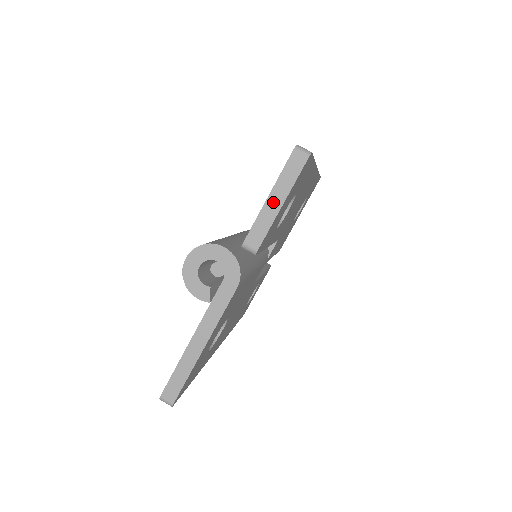
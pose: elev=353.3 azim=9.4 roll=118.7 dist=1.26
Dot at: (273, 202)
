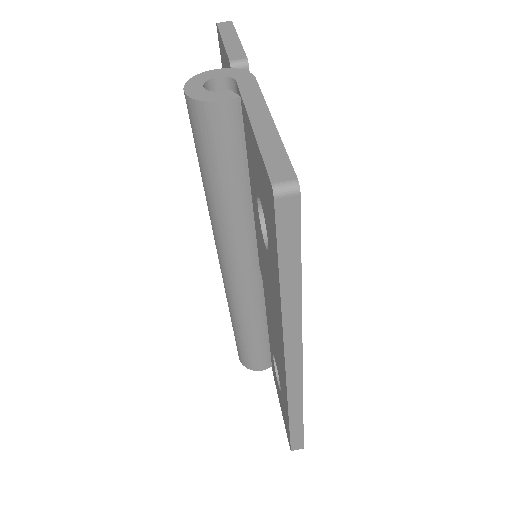
Dot at: (229, 40)
